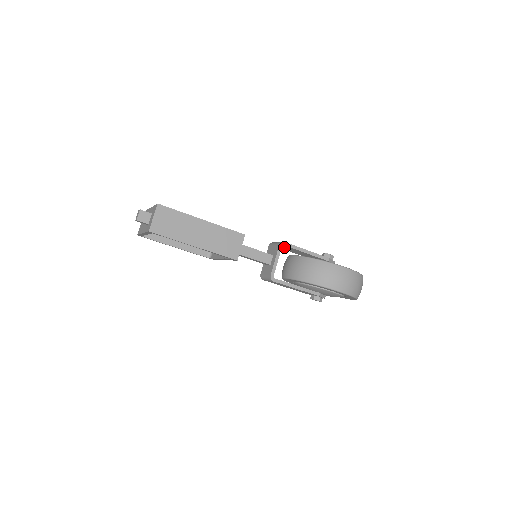
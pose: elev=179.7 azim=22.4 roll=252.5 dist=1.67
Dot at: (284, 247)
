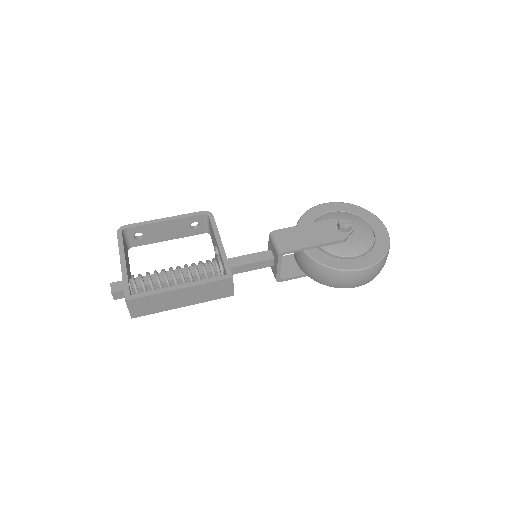
Dot at: (286, 243)
